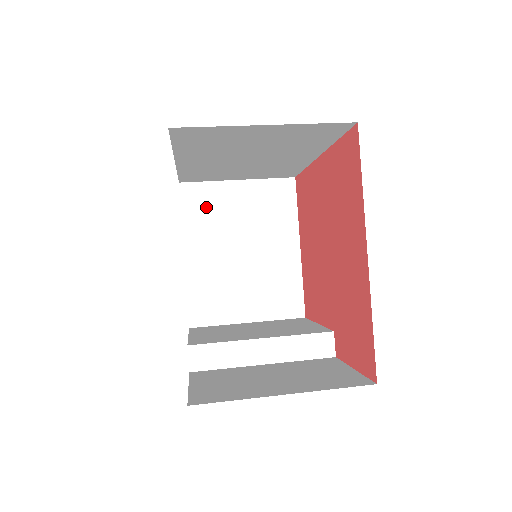
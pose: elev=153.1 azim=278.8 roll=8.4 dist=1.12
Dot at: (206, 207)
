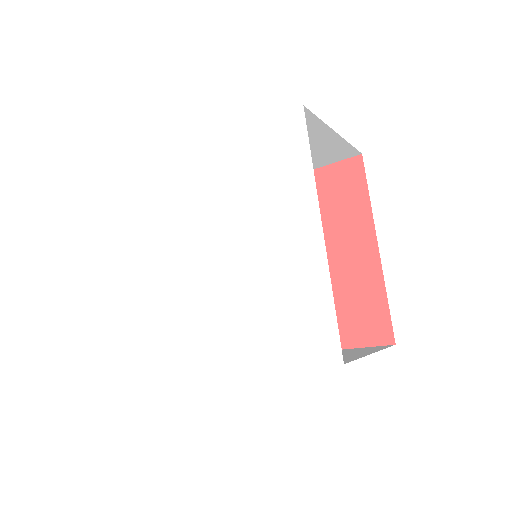
Dot at: occluded
